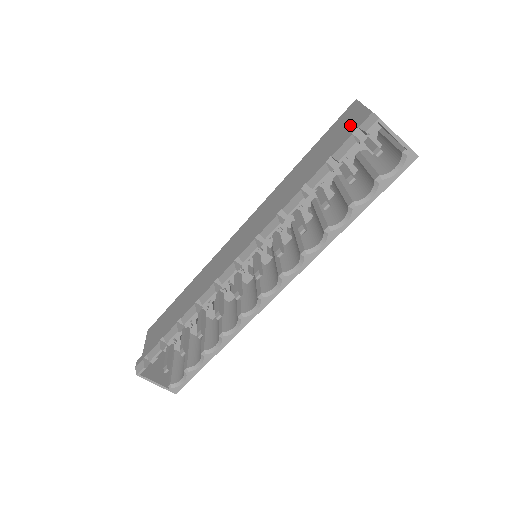
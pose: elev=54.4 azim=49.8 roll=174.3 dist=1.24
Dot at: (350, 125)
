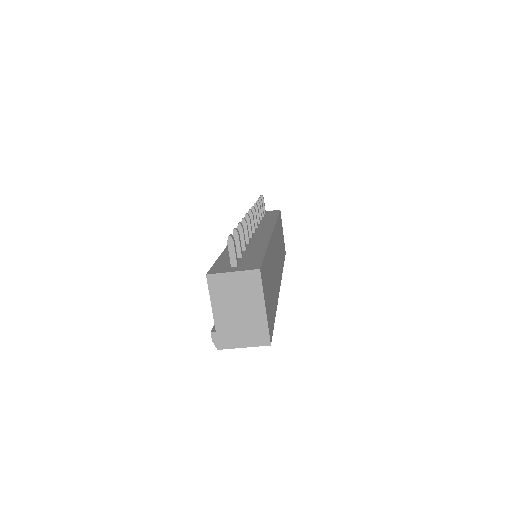
Dot at: occluded
